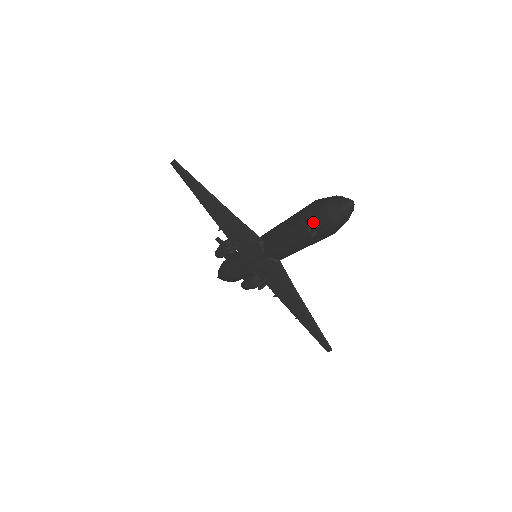
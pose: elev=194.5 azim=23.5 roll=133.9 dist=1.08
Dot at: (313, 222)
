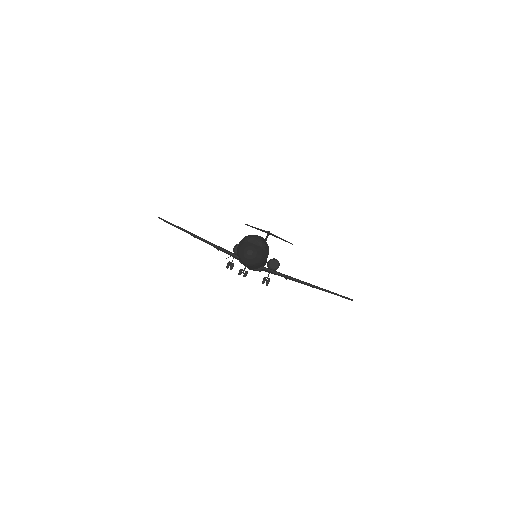
Dot at: occluded
